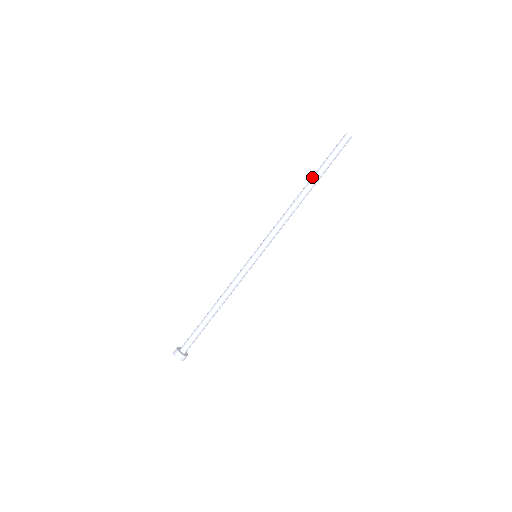
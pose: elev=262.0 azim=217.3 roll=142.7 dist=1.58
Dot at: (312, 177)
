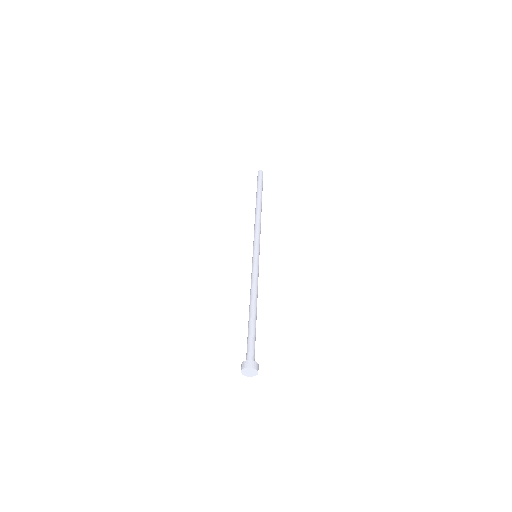
Dot at: (257, 196)
